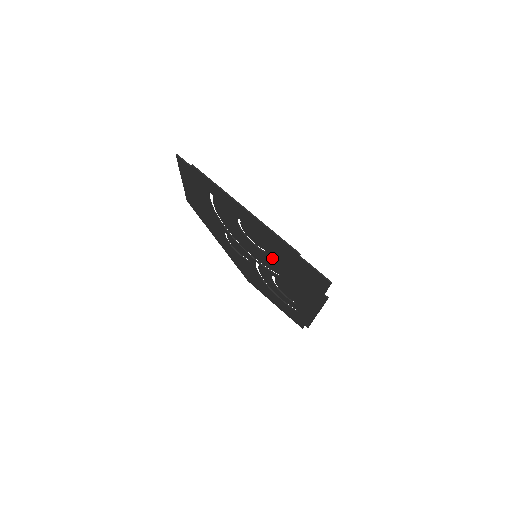
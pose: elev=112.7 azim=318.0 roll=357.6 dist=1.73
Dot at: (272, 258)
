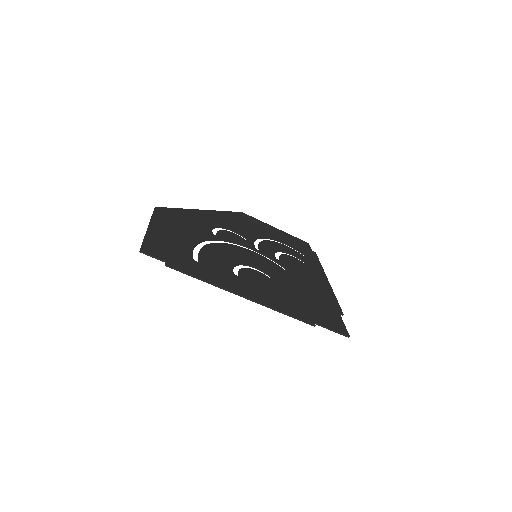
Dot at: (278, 281)
